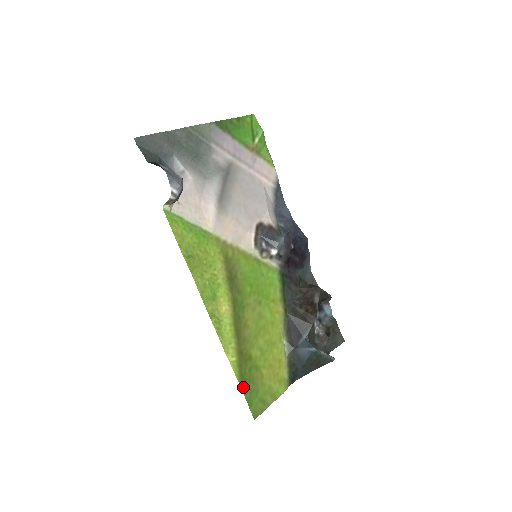
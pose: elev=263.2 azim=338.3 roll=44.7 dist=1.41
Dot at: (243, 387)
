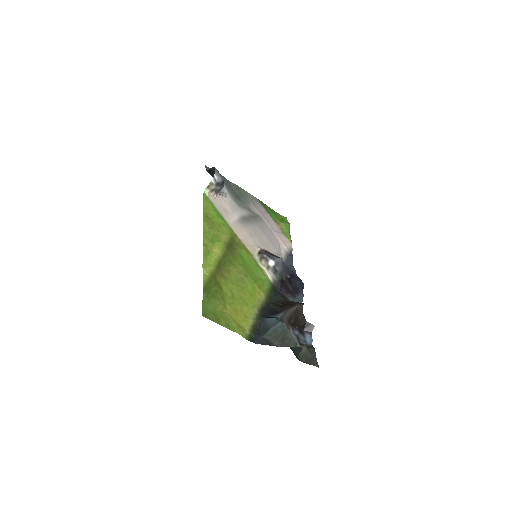
Dot at: (205, 292)
